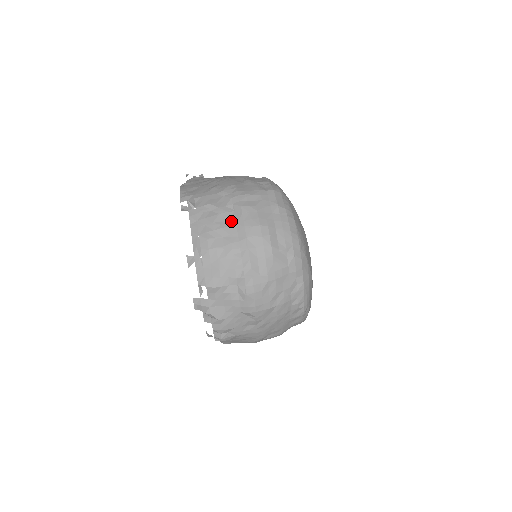
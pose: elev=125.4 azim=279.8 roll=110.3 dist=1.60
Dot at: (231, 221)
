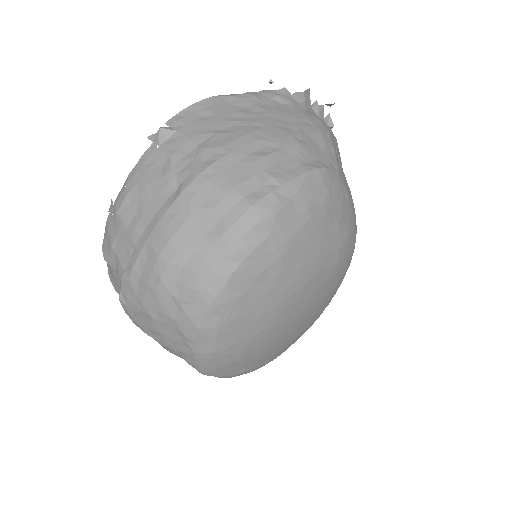
Dot at: (158, 202)
